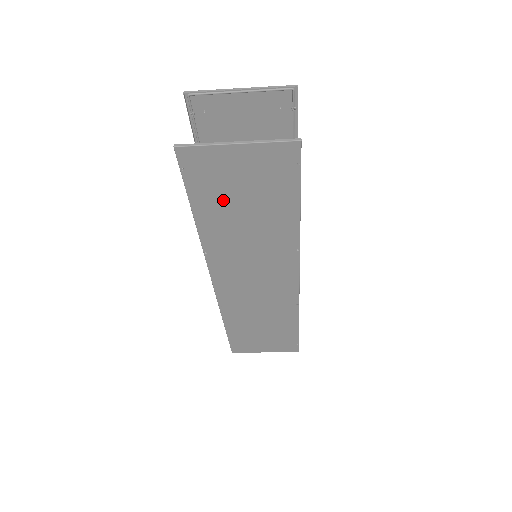
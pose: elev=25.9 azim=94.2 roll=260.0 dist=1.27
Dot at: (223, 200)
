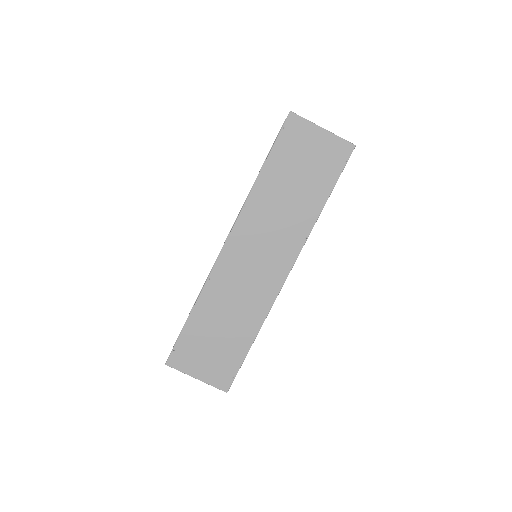
Dot at: (289, 164)
